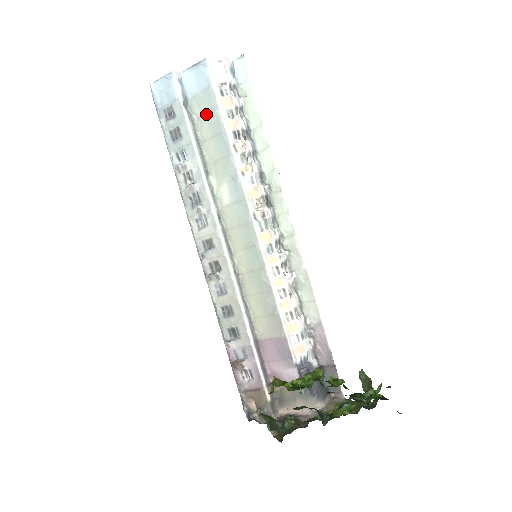
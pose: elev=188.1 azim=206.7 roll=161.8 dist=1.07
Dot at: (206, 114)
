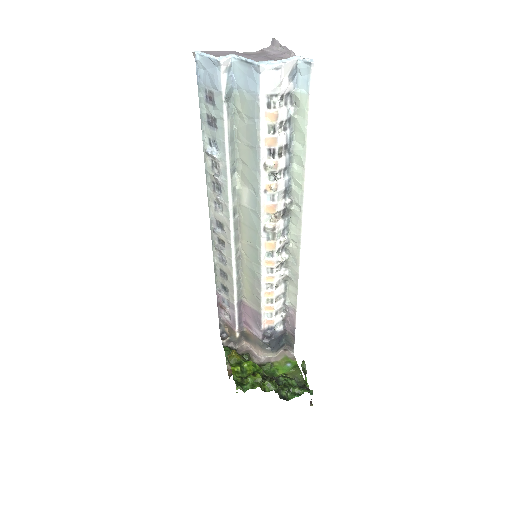
Dot at: (247, 118)
